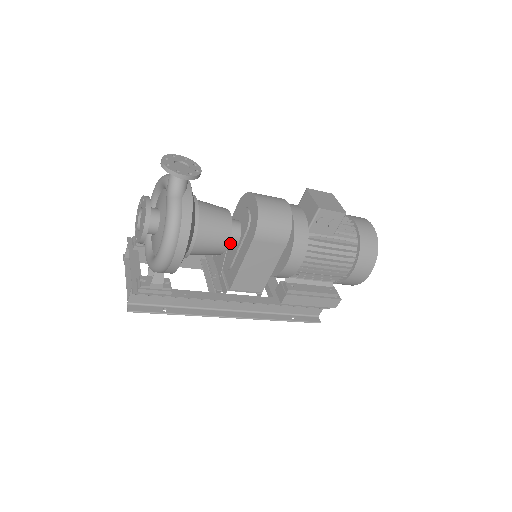
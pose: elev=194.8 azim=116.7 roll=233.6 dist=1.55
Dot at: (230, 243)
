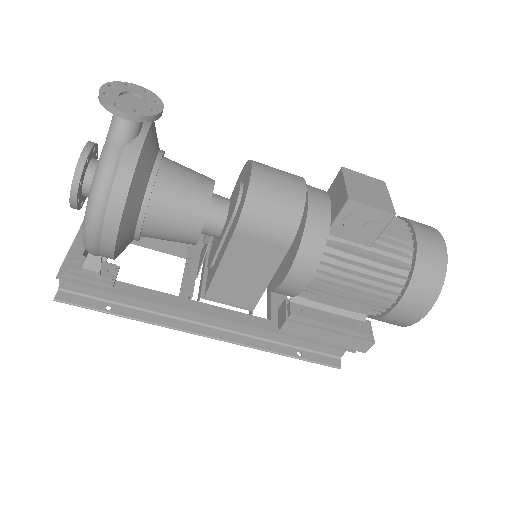
Dot at: (209, 231)
